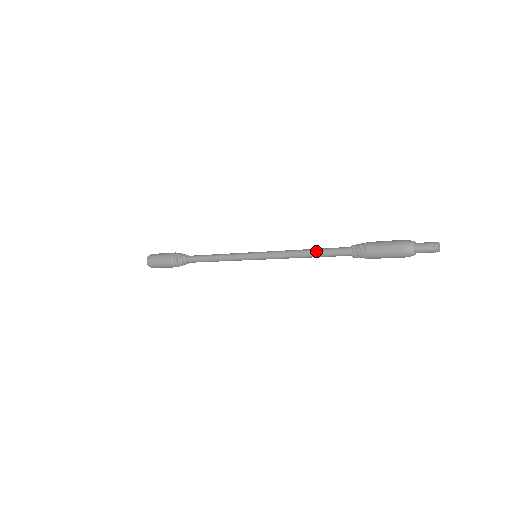
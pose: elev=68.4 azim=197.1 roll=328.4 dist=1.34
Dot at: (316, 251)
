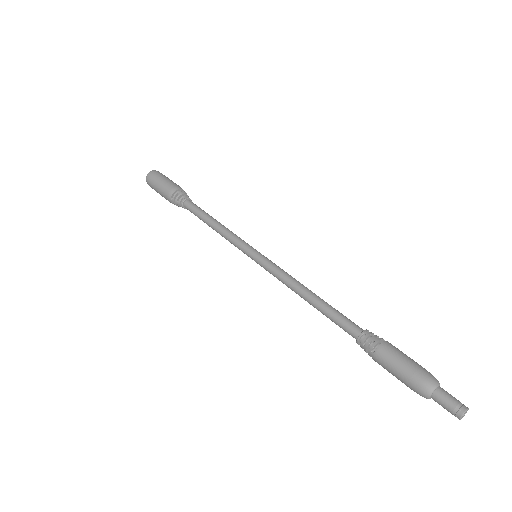
Dot at: (320, 305)
